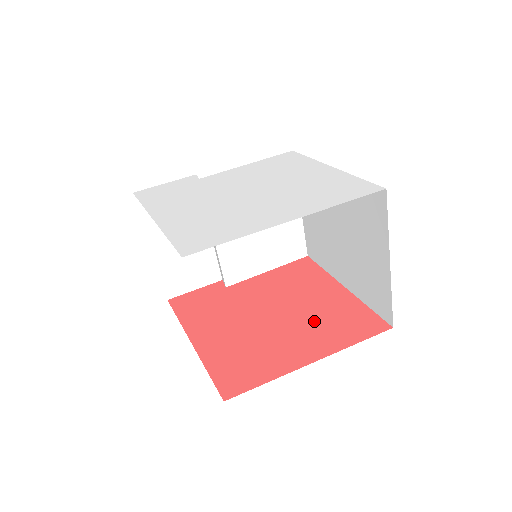
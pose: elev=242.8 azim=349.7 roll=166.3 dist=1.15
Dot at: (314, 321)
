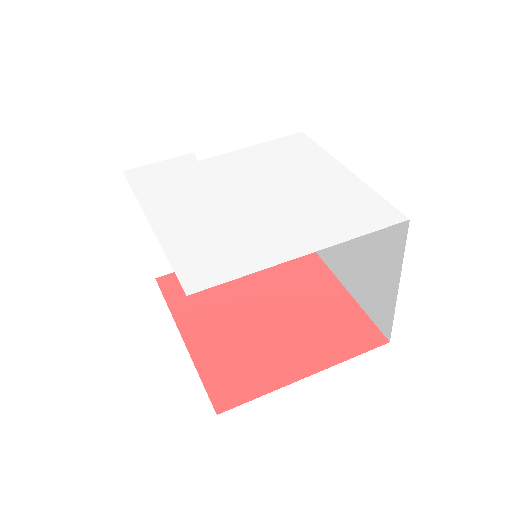
Dot at: (310, 324)
